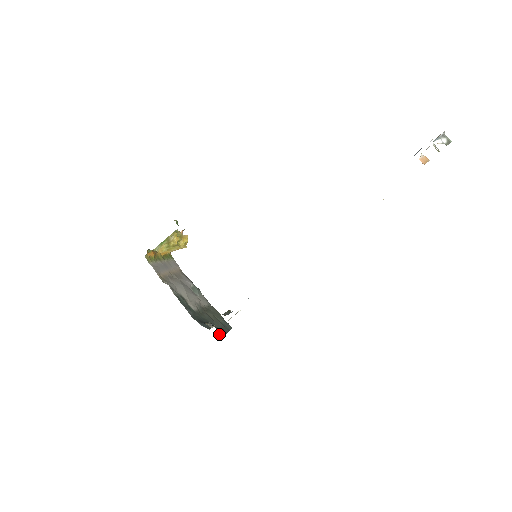
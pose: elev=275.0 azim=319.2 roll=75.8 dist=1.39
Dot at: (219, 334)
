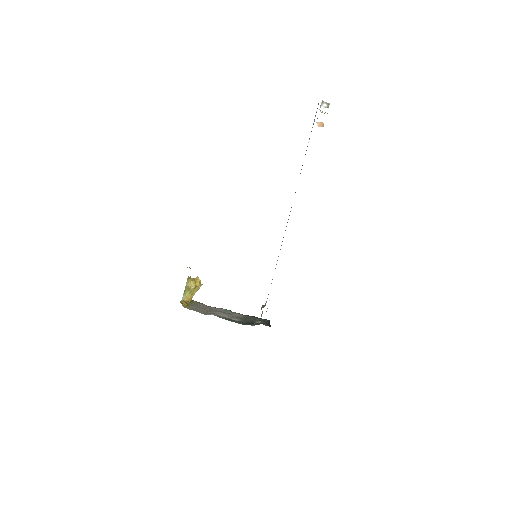
Dot at: occluded
